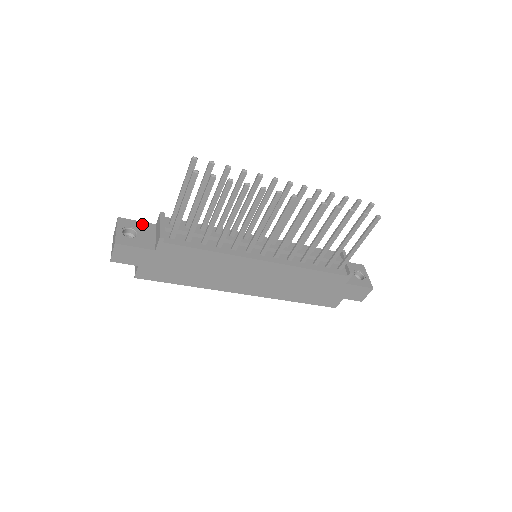
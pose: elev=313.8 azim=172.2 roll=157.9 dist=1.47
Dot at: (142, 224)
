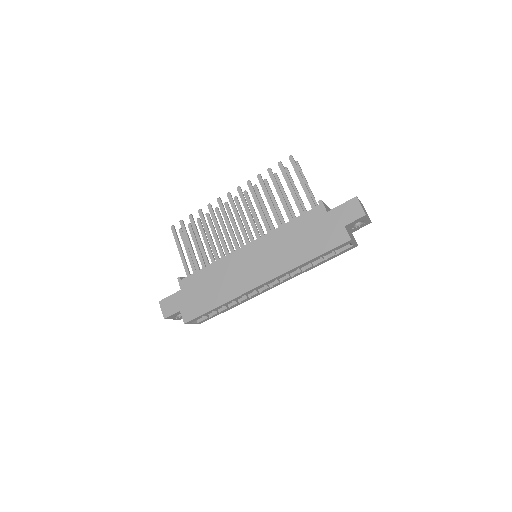
Dot at: occluded
